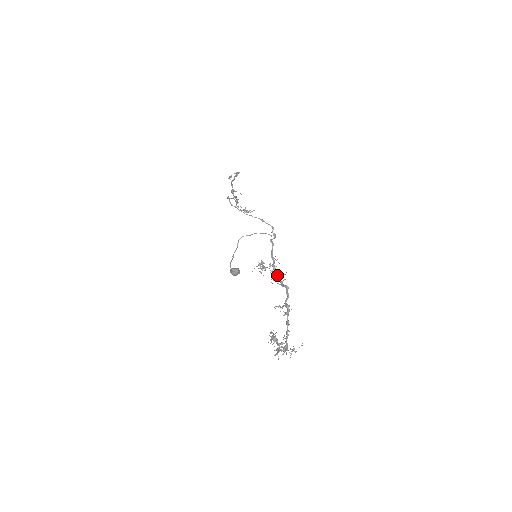
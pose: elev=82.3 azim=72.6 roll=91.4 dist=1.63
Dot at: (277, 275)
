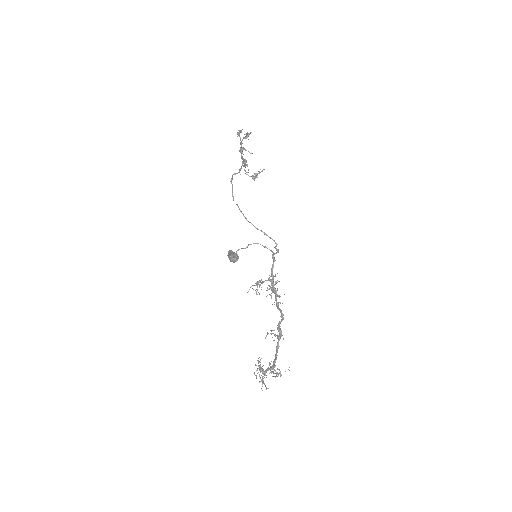
Dot at: (274, 292)
